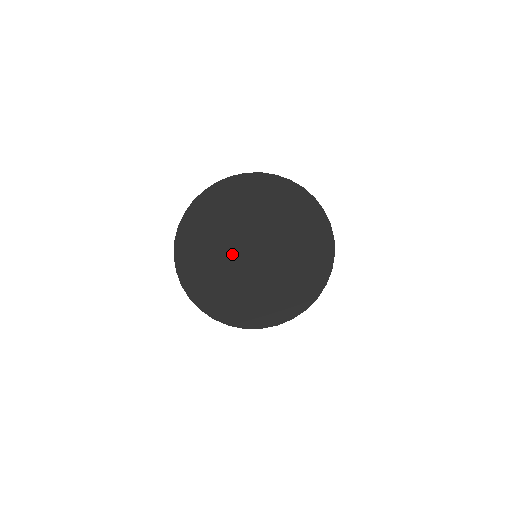
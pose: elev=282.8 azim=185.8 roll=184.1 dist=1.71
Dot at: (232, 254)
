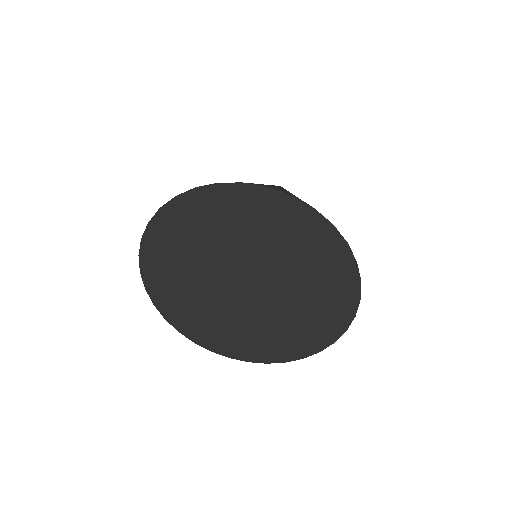
Dot at: (218, 291)
